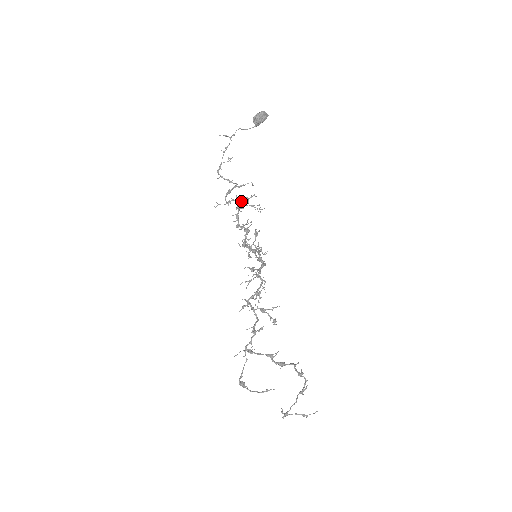
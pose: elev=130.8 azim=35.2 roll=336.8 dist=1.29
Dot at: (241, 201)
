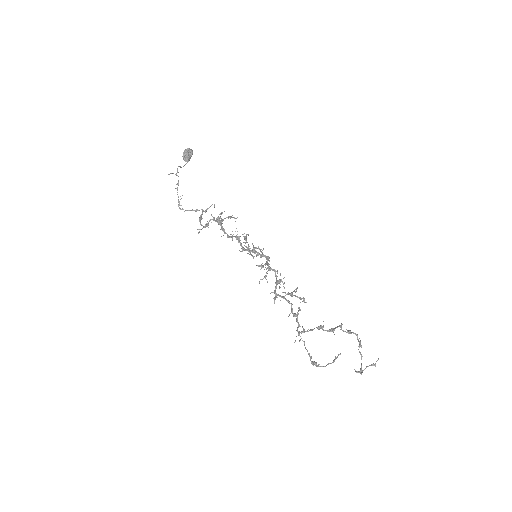
Dot at: (217, 219)
